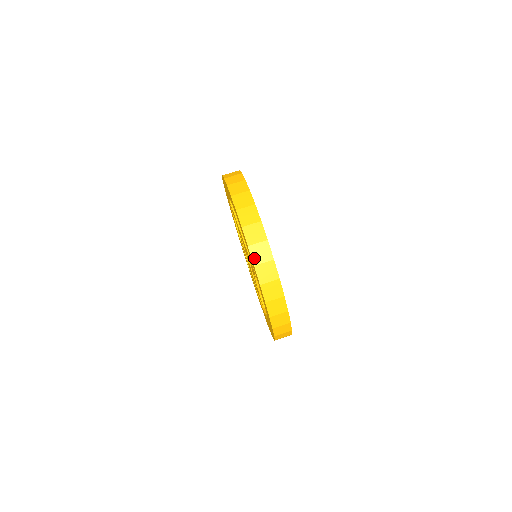
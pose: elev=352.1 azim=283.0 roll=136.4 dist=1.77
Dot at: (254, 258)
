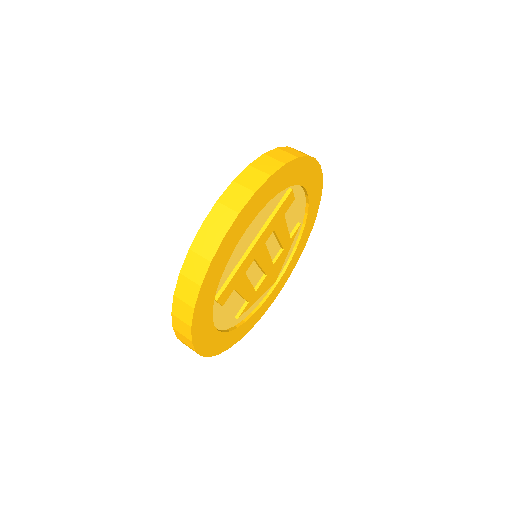
Dot at: (178, 289)
